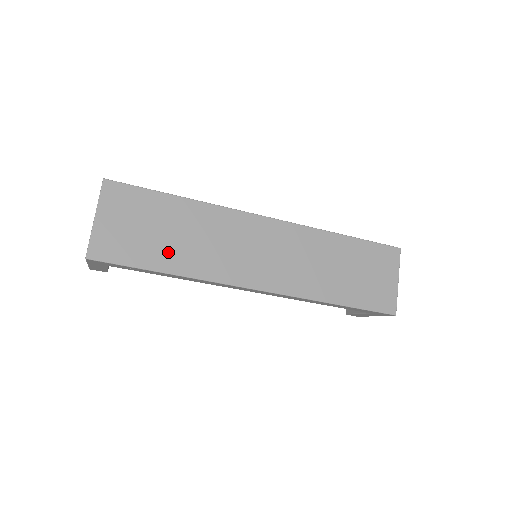
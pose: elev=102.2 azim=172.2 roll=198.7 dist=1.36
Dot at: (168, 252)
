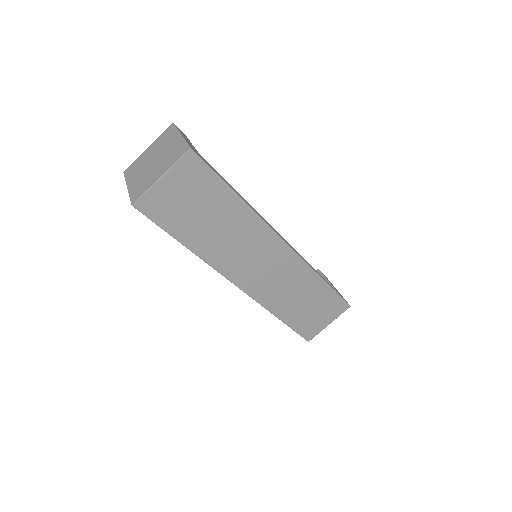
Dot at: (197, 232)
